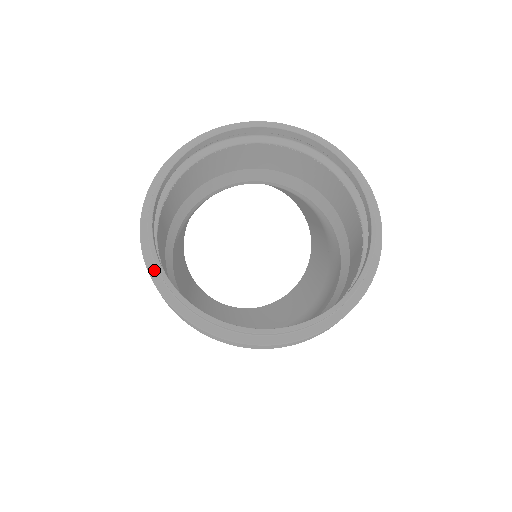
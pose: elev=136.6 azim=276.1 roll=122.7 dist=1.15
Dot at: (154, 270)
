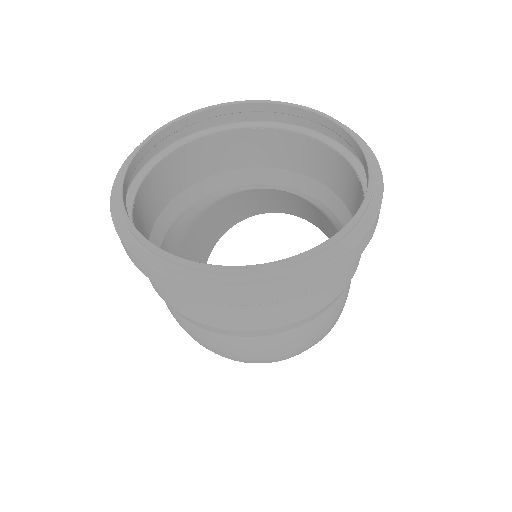
Dot at: (116, 195)
